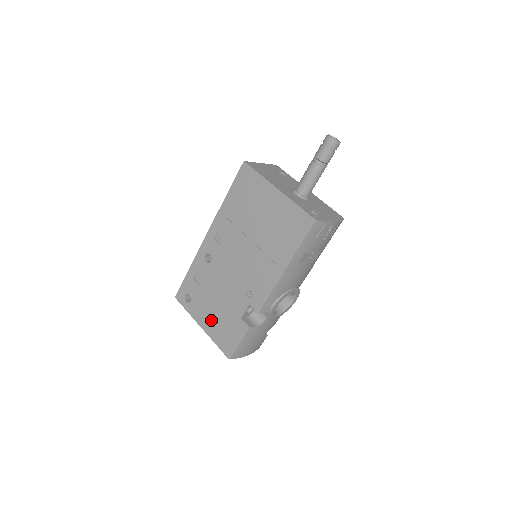
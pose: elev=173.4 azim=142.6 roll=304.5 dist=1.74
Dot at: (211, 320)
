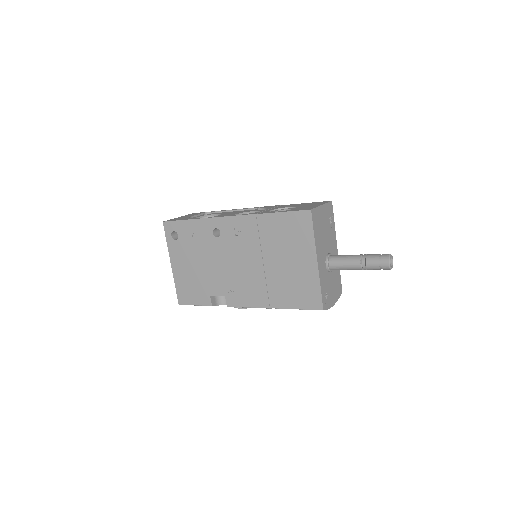
Dot at: (184, 270)
